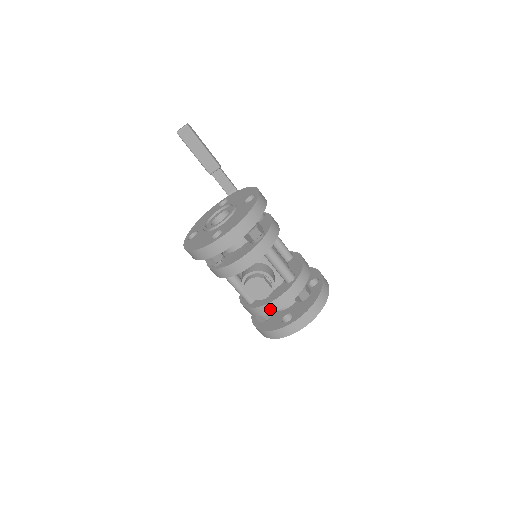
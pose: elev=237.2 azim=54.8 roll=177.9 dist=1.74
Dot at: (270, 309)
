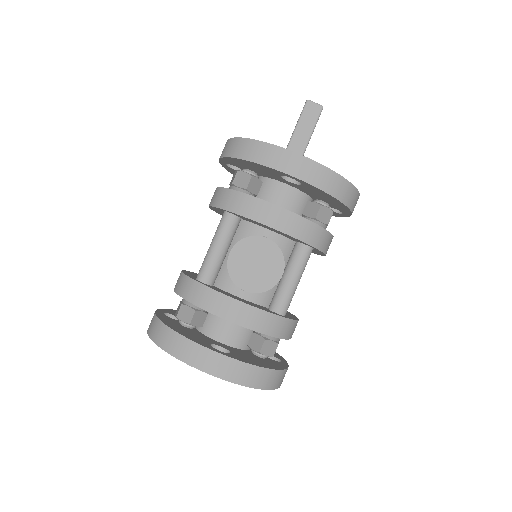
Dot at: (226, 309)
